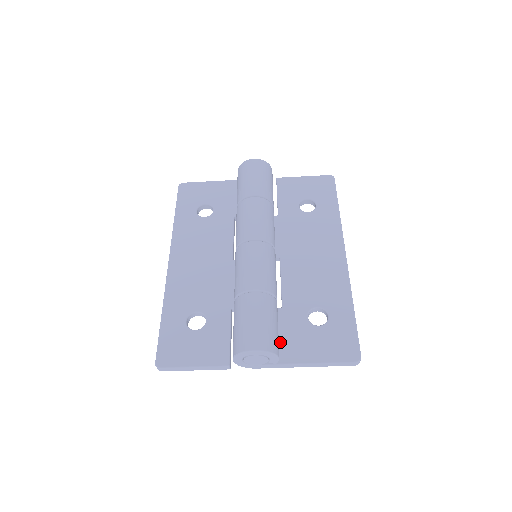
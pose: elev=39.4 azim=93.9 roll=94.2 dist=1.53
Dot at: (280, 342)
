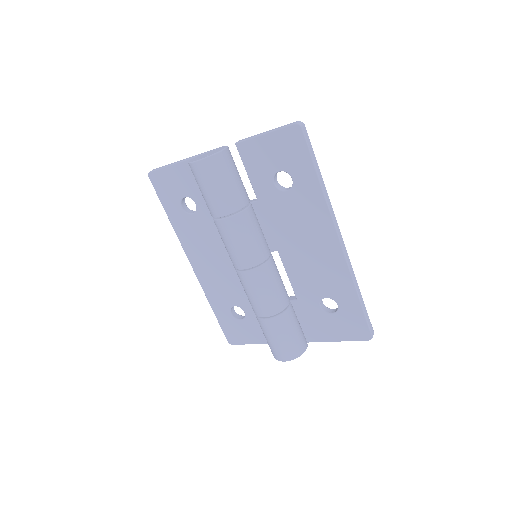
Dot at: (305, 327)
